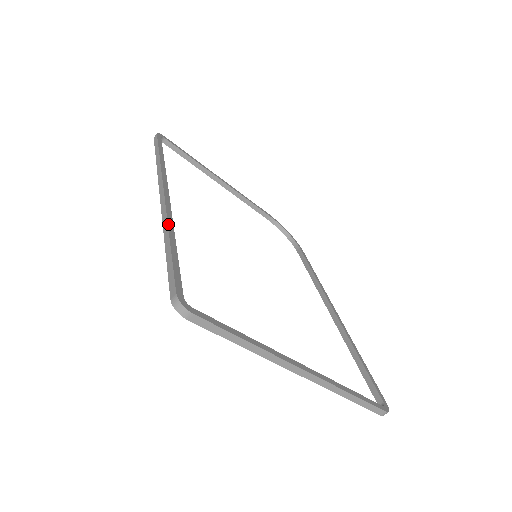
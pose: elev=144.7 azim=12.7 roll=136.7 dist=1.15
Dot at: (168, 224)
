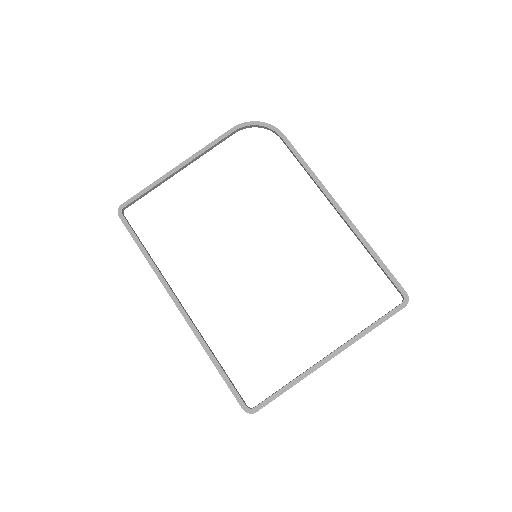
Dot at: (203, 348)
